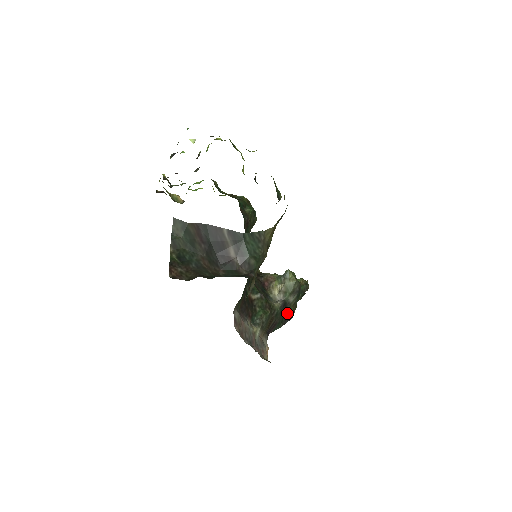
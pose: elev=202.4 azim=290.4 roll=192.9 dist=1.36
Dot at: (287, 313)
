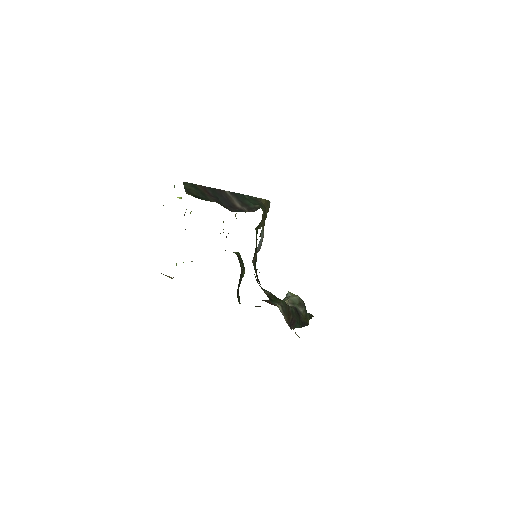
Dot at: (302, 319)
